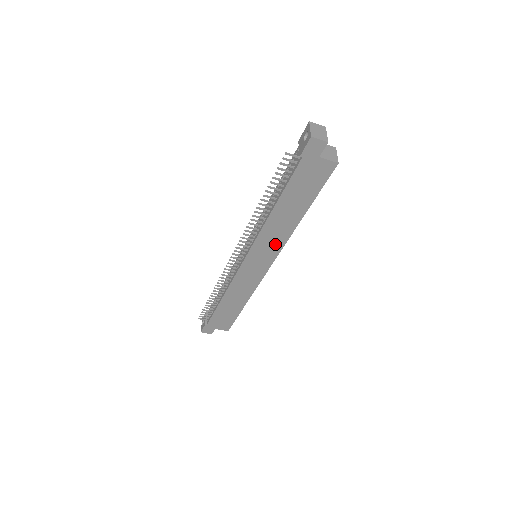
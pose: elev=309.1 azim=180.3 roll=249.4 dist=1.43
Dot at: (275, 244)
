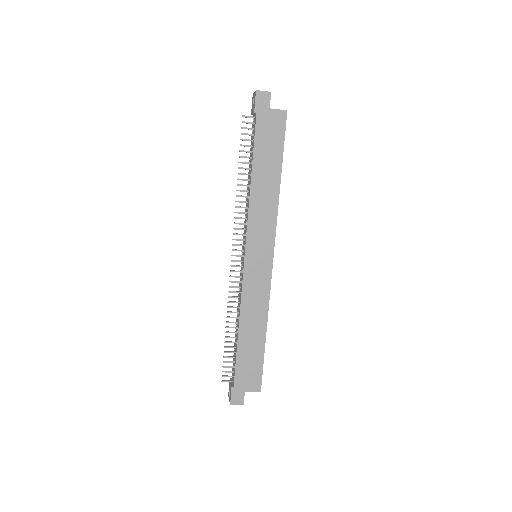
Dot at: (267, 224)
